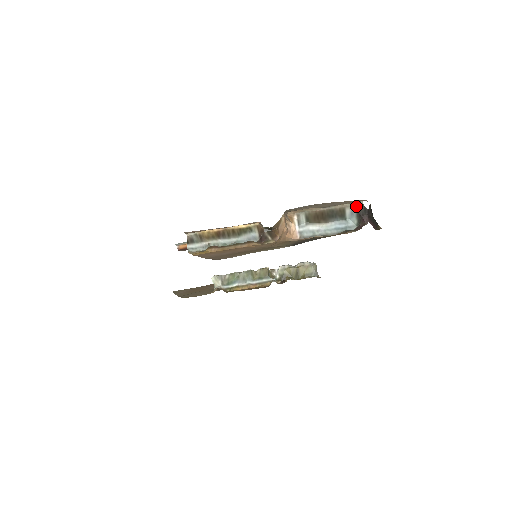
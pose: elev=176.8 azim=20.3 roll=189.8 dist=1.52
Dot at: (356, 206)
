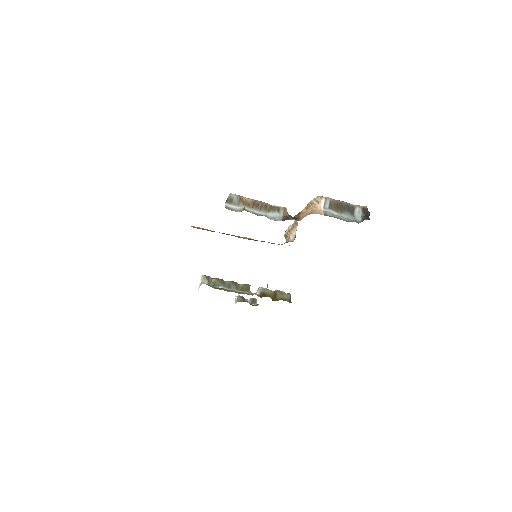
Dot at: (362, 208)
